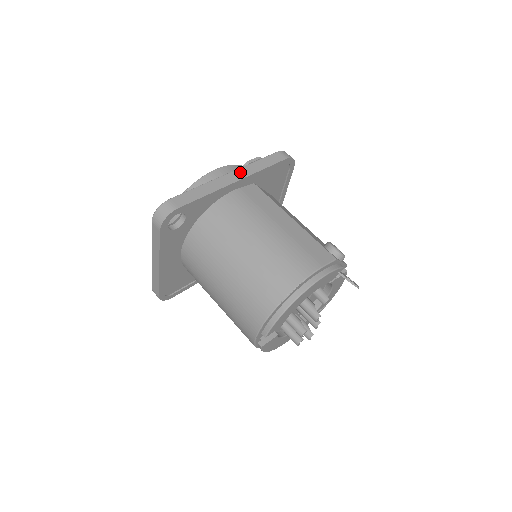
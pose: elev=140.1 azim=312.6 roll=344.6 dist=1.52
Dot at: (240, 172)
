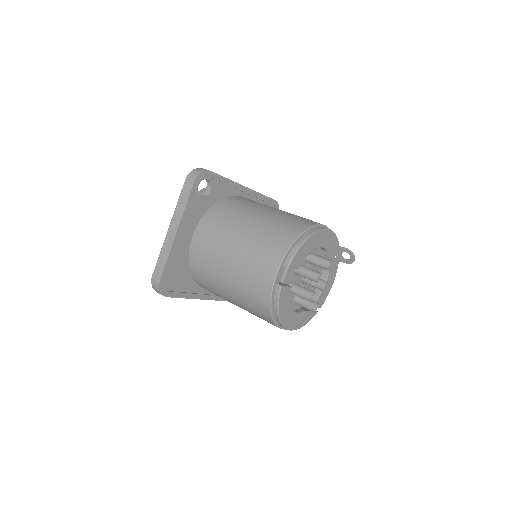
Dot at: occluded
